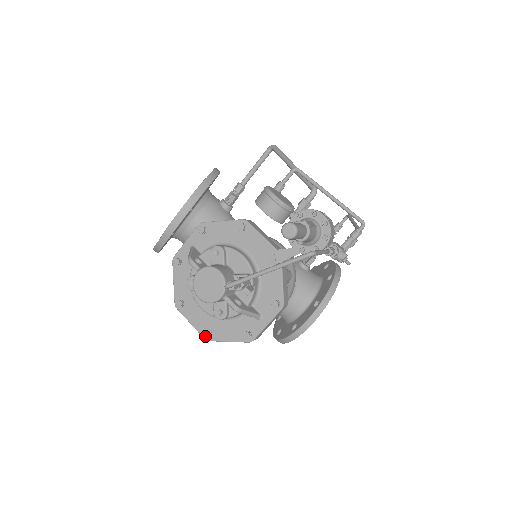
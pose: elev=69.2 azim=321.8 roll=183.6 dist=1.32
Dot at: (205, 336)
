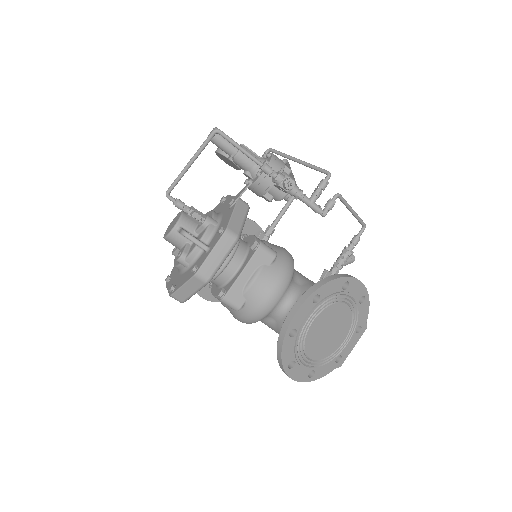
Dot at: (169, 289)
